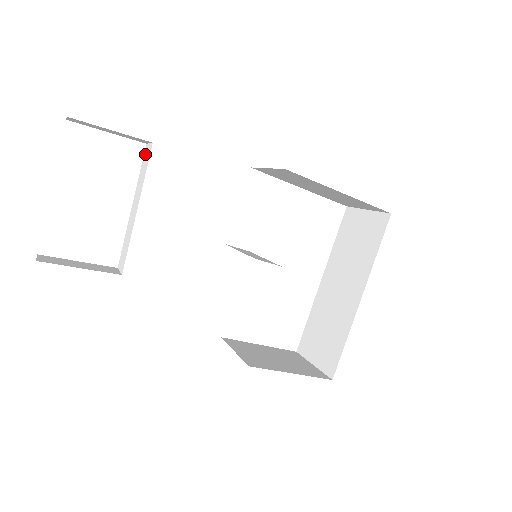
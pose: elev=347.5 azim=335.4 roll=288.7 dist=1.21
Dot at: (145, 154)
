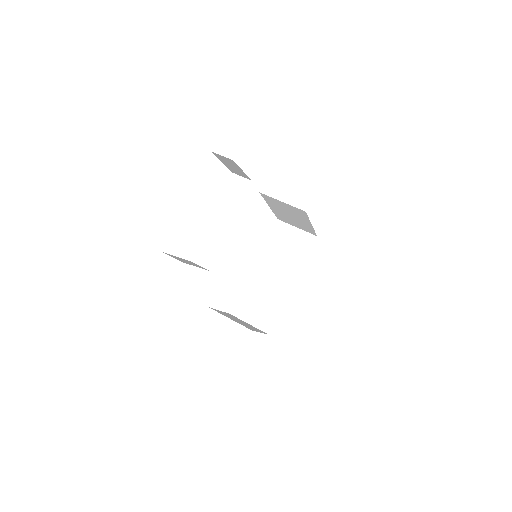
Dot at: (234, 182)
